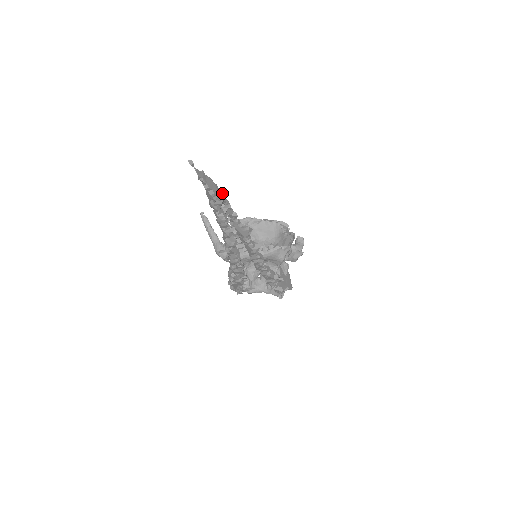
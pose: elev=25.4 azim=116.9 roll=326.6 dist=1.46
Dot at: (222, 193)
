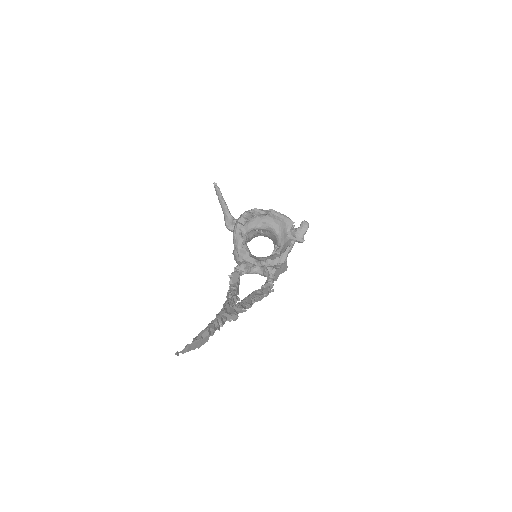
Dot at: (206, 338)
